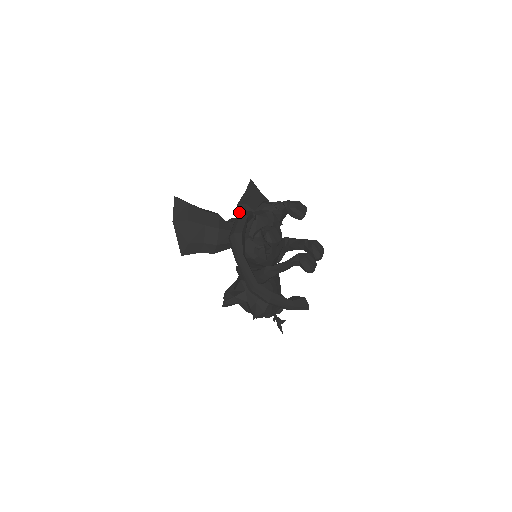
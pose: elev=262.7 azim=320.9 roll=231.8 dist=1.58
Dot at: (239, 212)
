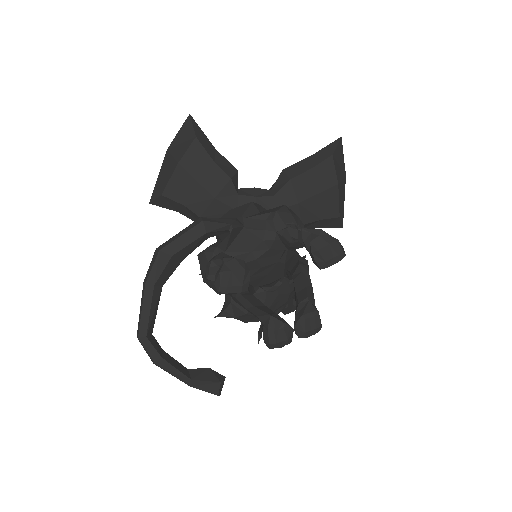
Dot at: (201, 218)
